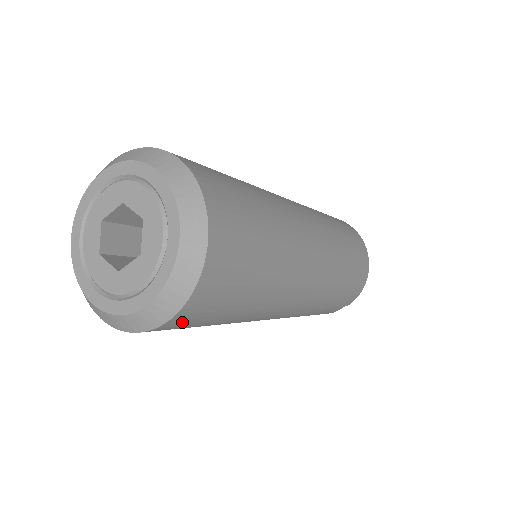
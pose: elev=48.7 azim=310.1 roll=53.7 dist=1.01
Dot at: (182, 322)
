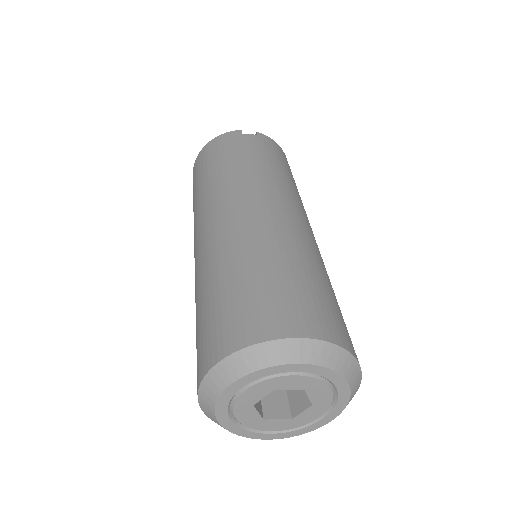
Dot at: occluded
